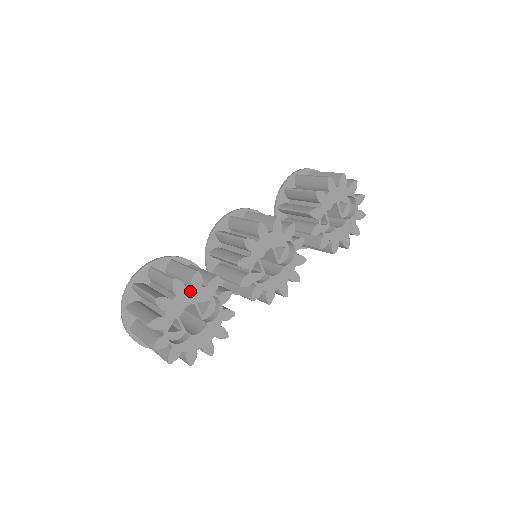
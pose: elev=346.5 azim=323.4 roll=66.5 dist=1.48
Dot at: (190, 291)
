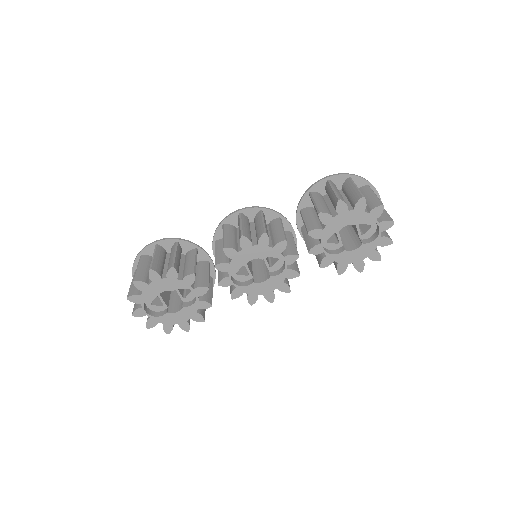
Dot at: (166, 281)
